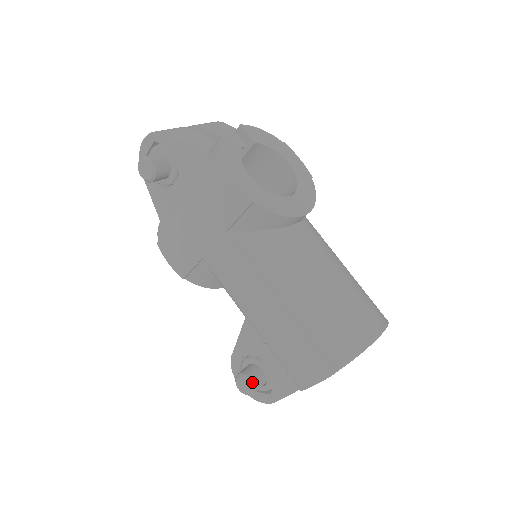
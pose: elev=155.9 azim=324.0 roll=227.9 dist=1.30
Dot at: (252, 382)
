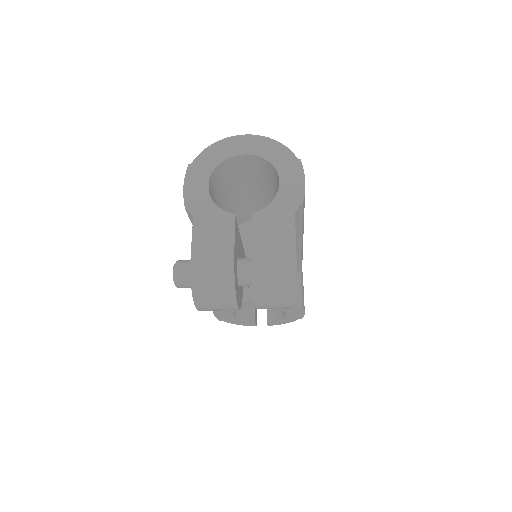
Dot at: occluded
